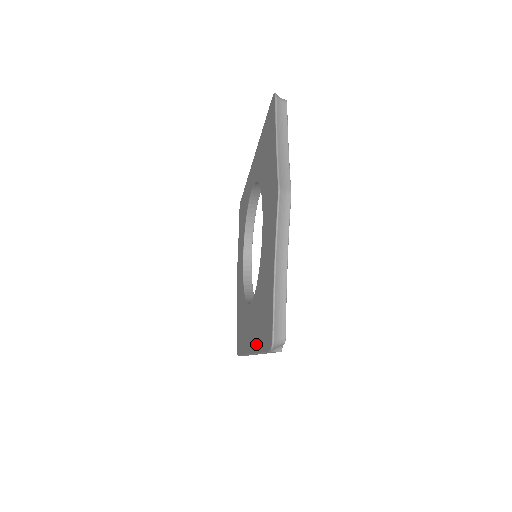
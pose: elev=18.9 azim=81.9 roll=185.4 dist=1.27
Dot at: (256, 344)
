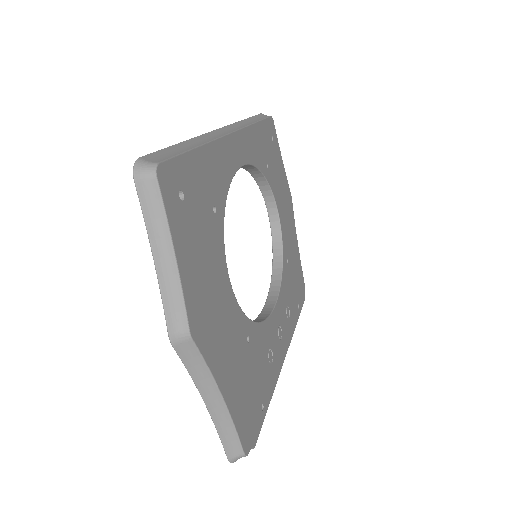
Dot at: occluded
